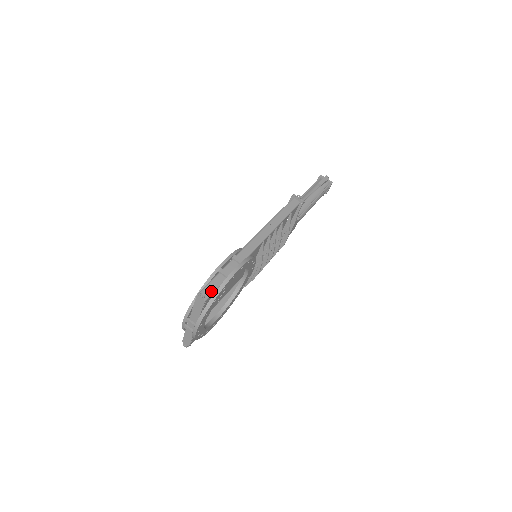
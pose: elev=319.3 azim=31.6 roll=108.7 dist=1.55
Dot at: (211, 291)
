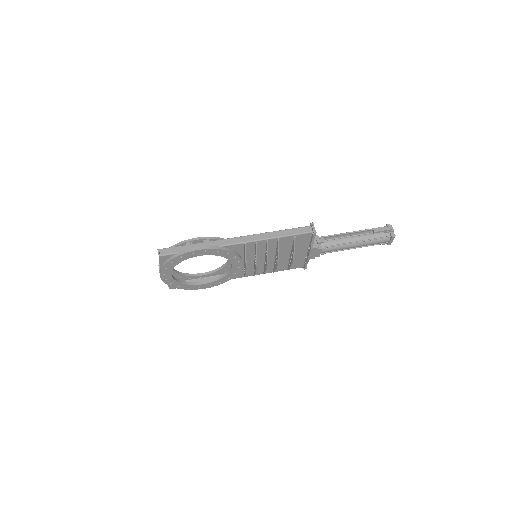
Dot at: (169, 252)
